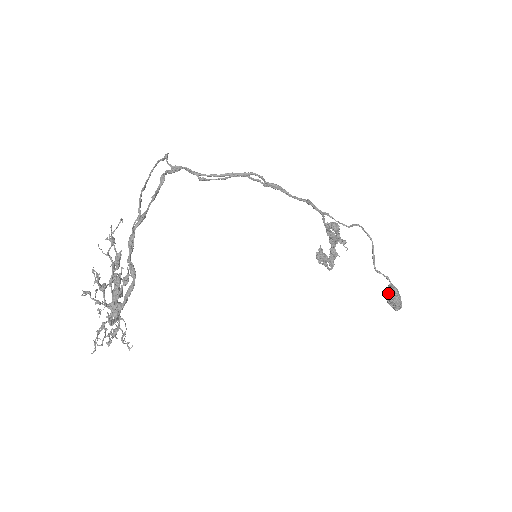
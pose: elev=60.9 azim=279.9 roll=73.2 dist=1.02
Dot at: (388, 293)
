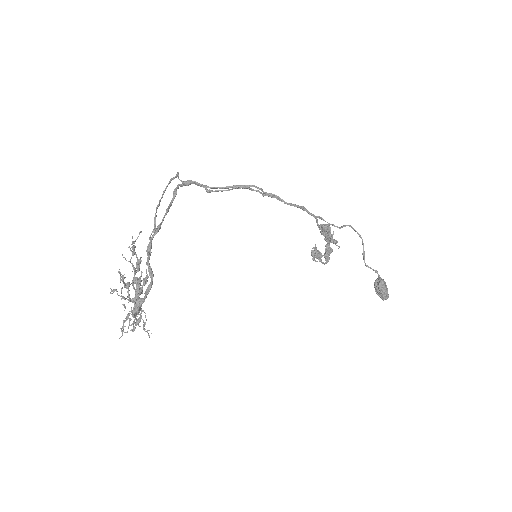
Dot at: (376, 285)
